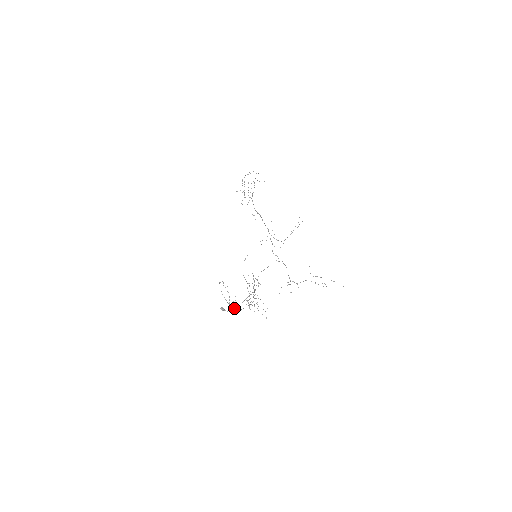
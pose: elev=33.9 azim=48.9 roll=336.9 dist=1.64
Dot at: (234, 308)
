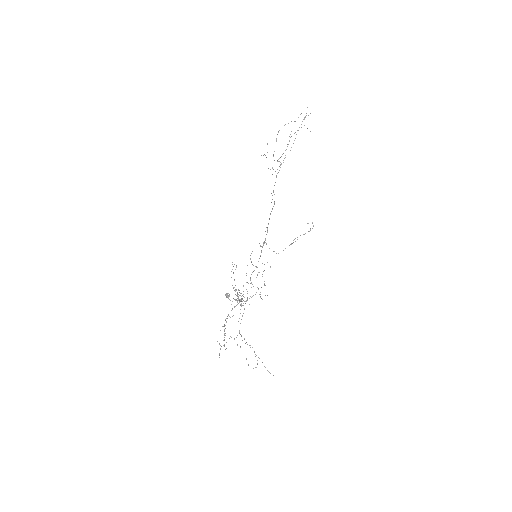
Dot at: (236, 299)
